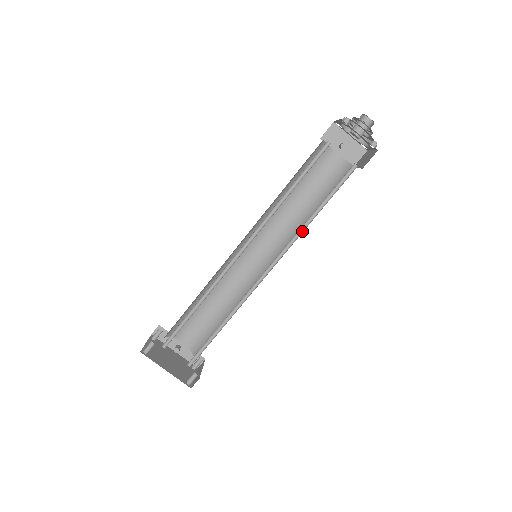
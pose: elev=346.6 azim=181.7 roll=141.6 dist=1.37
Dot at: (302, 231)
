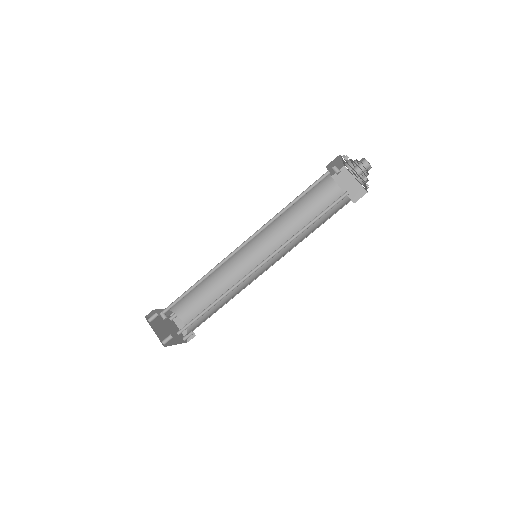
Dot at: (298, 241)
